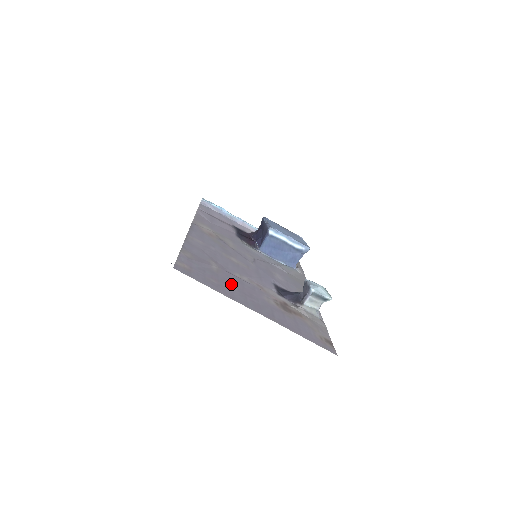
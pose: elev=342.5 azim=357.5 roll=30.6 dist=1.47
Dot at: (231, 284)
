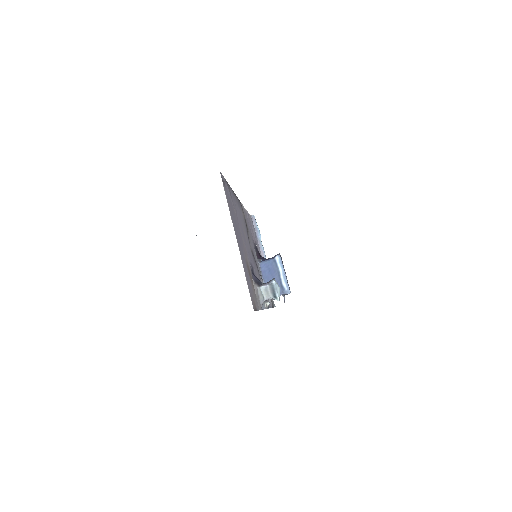
Dot at: (235, 221)
